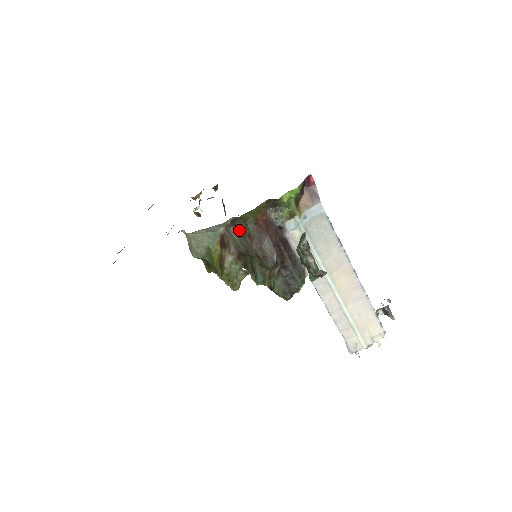
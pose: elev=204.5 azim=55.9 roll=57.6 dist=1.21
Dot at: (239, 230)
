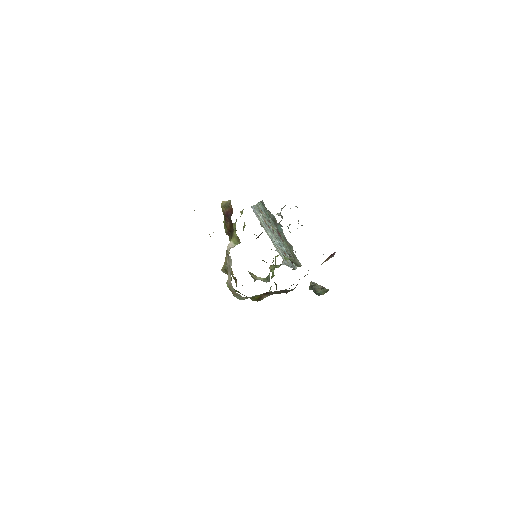
Dot at: (285, 291)
